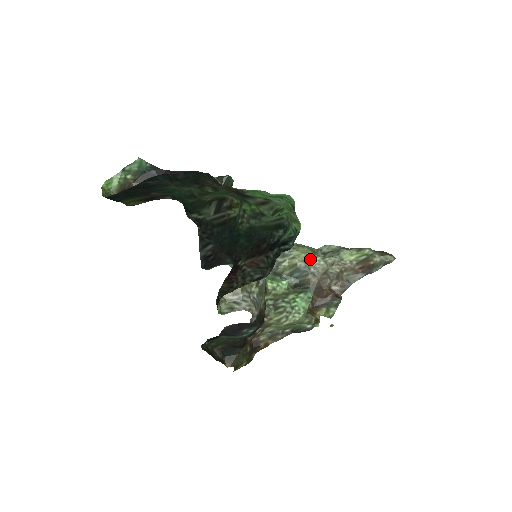
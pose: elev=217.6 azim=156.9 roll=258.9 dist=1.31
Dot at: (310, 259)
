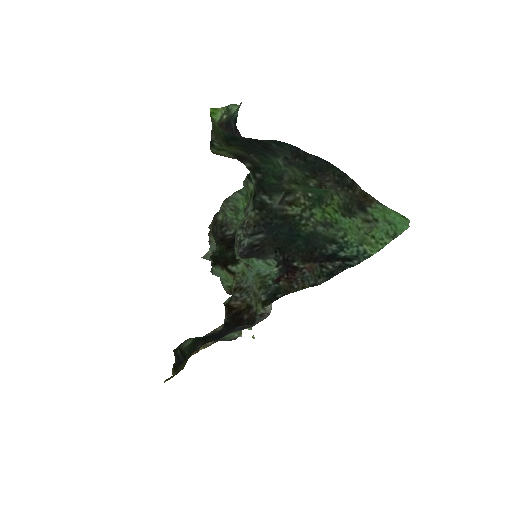
Dot at: occluded
